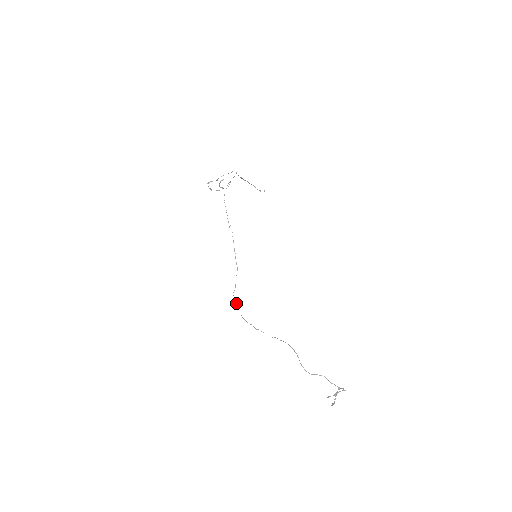
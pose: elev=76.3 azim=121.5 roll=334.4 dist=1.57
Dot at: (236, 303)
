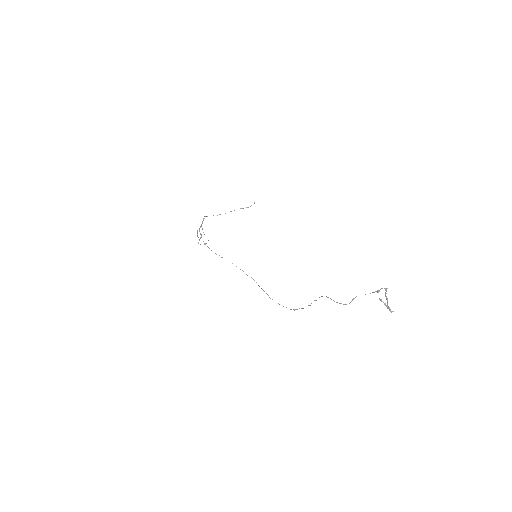
Dot at: occluded
